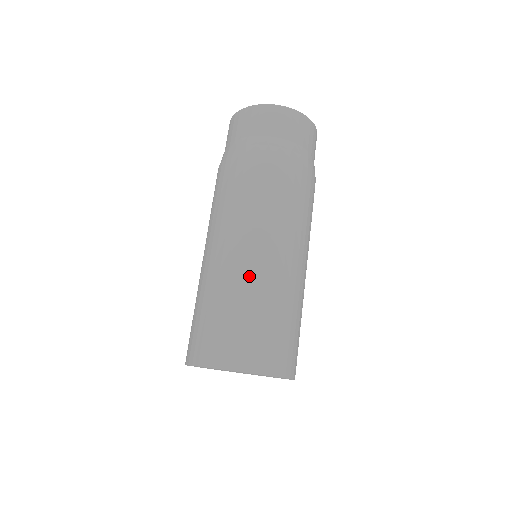
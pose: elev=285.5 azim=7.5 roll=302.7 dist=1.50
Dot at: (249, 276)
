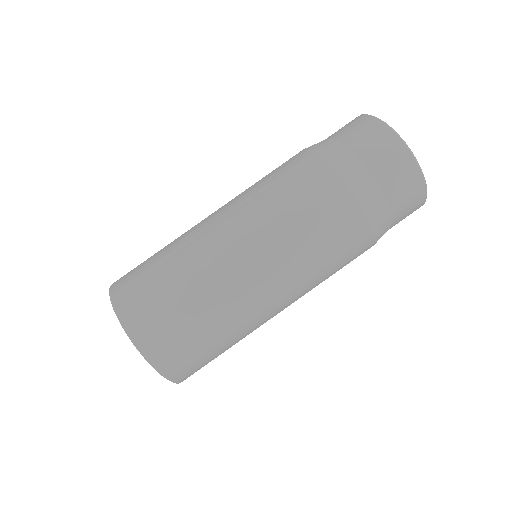
Dot at: (191, 234)
